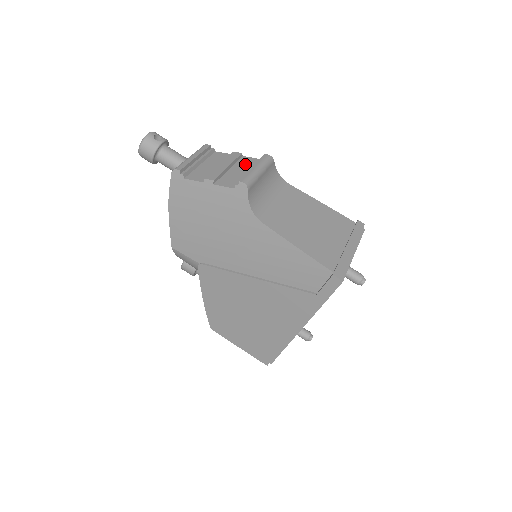
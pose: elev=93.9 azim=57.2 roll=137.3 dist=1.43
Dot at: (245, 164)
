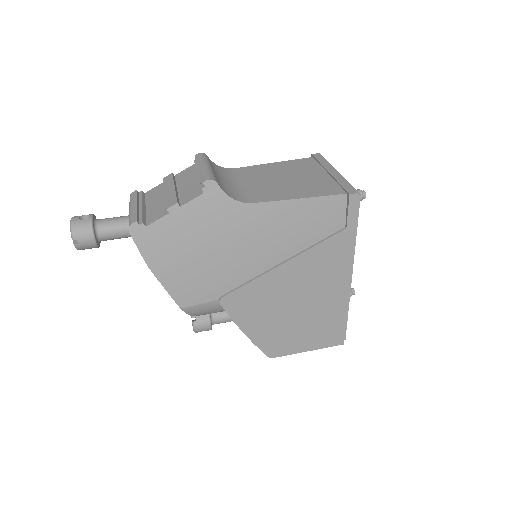
Dot at: (185, 177)
